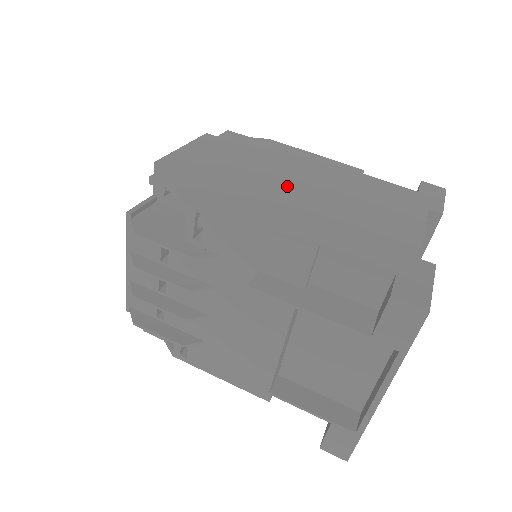
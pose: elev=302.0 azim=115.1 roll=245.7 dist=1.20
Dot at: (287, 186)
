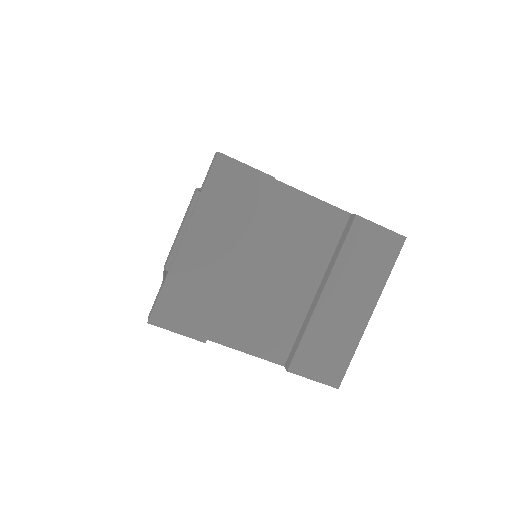
Dot at: occluded
